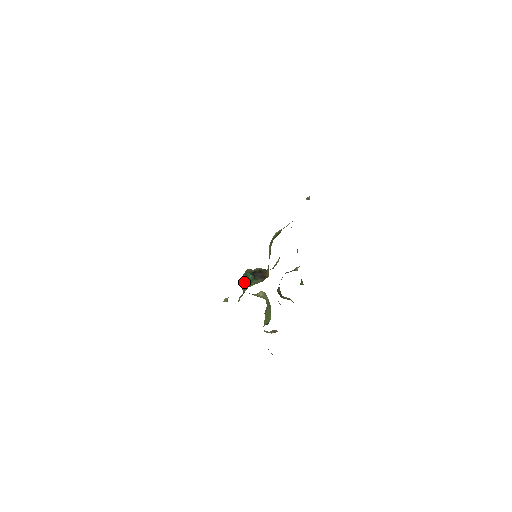
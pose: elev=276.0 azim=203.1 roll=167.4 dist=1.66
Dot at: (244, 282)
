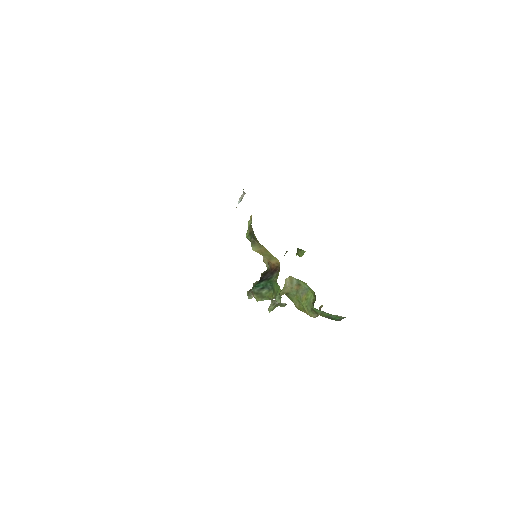
Dot at: (262, 292)
